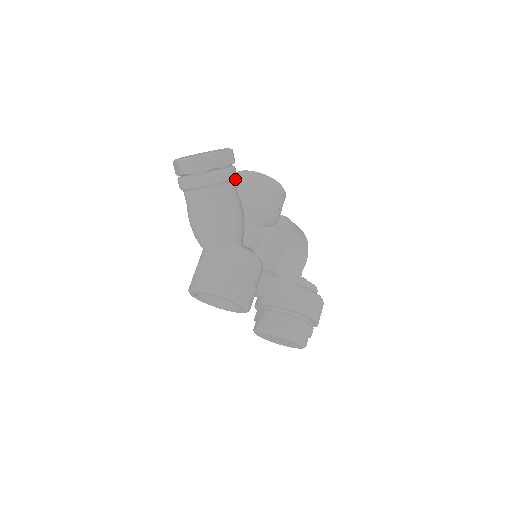
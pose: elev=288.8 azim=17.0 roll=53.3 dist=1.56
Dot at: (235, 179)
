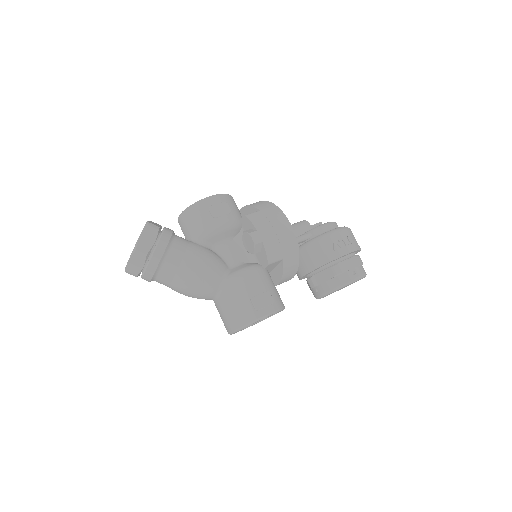
Dot at: (181, 227)
